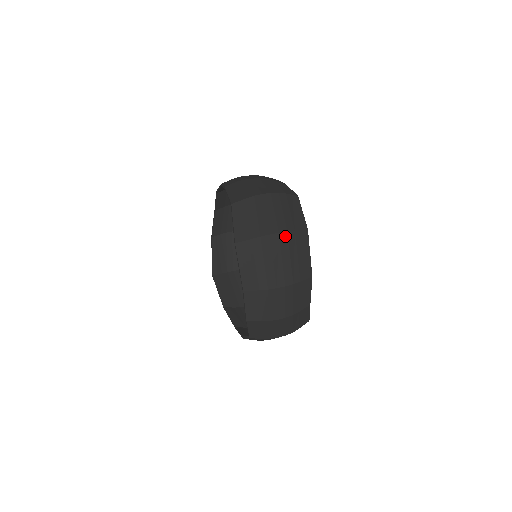
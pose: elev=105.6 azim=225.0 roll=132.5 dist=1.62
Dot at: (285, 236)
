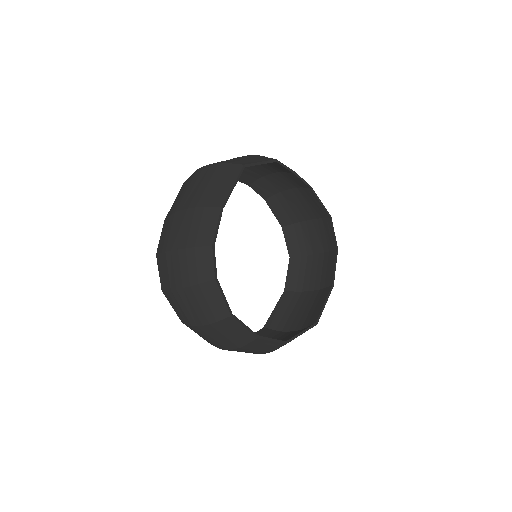
Dot at: (215, 166)
